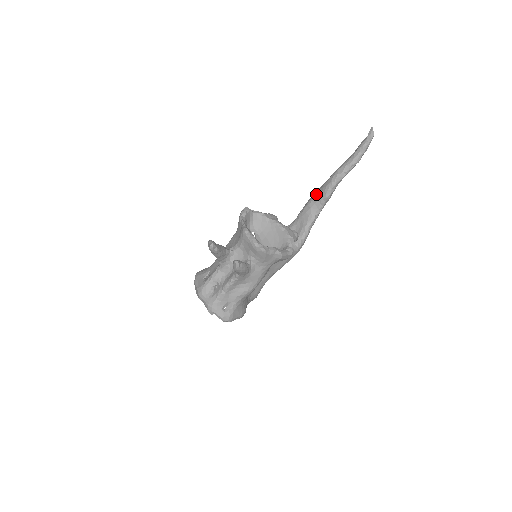
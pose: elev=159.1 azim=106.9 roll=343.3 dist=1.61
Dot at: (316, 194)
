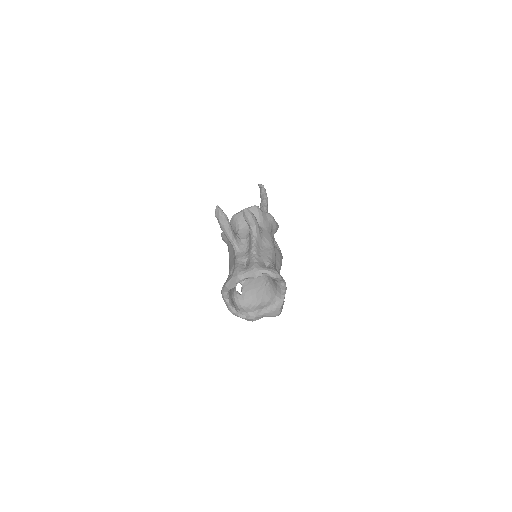
Dot at: occluded
